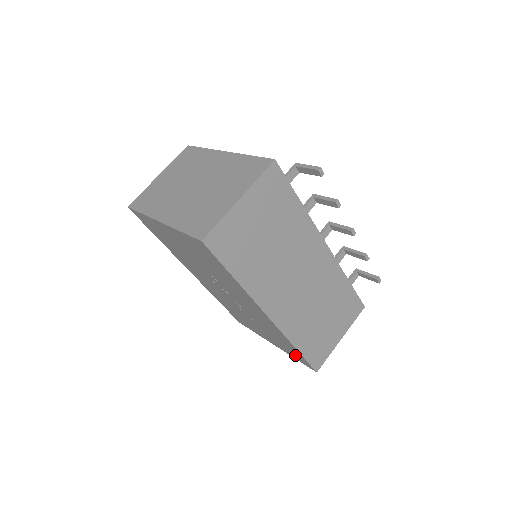
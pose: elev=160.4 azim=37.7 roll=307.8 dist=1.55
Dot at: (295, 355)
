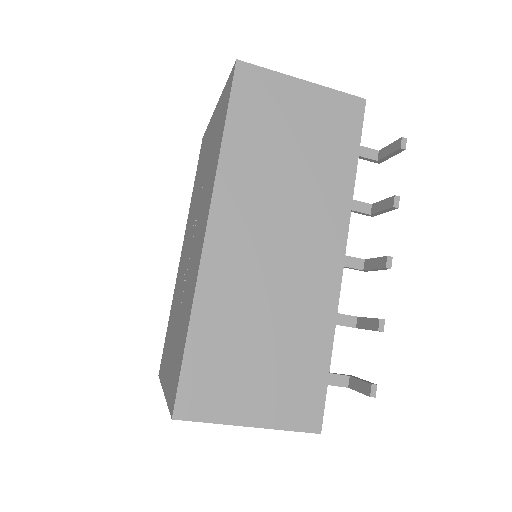
Dot at: (175, 378)
